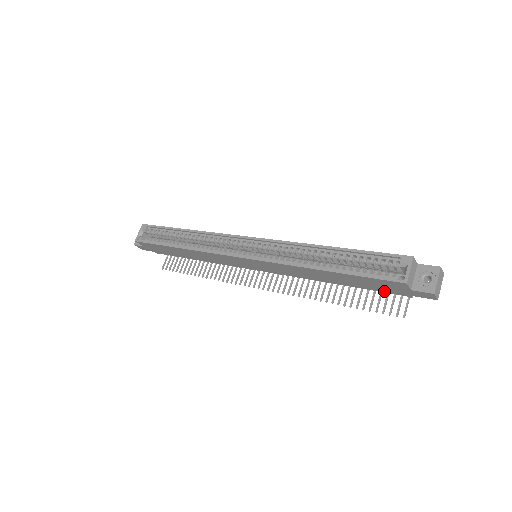
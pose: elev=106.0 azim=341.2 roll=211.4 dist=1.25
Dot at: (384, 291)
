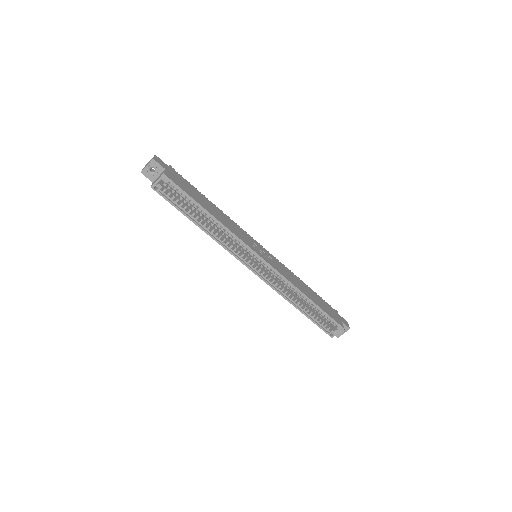
Dot at: occluded
